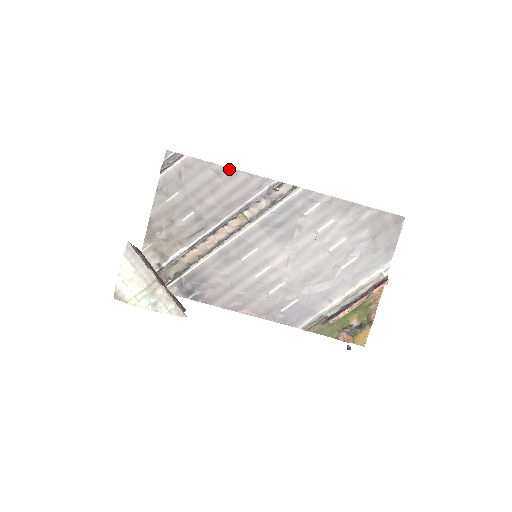
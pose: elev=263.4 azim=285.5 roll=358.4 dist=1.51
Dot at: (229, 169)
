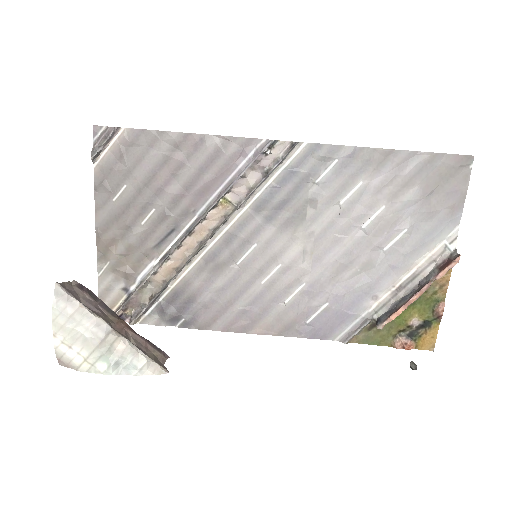
Dot at: (190, 135)
